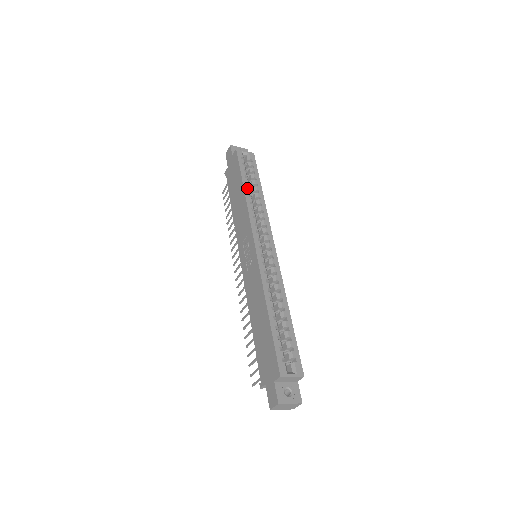
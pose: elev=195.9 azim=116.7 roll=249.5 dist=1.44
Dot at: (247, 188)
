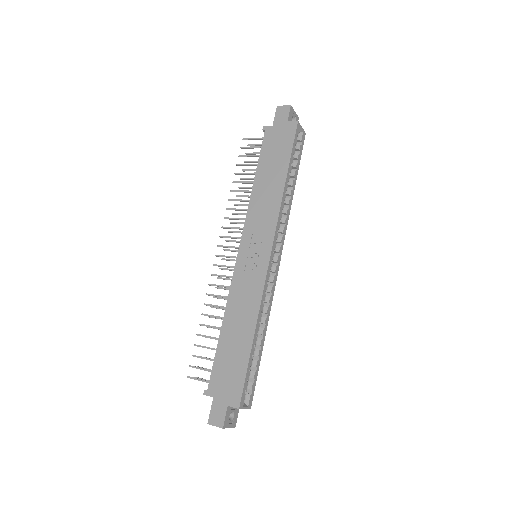
Dot at: (288, 180)
